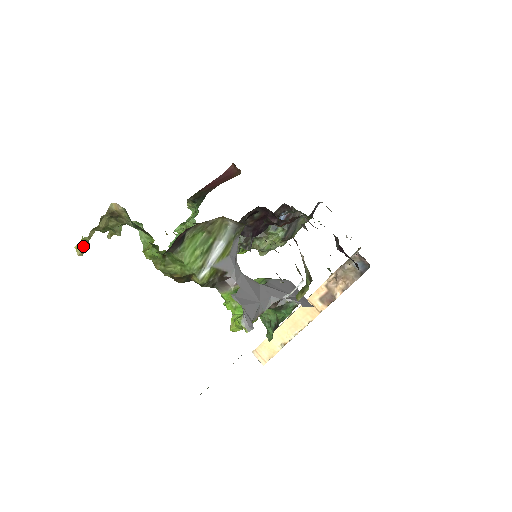
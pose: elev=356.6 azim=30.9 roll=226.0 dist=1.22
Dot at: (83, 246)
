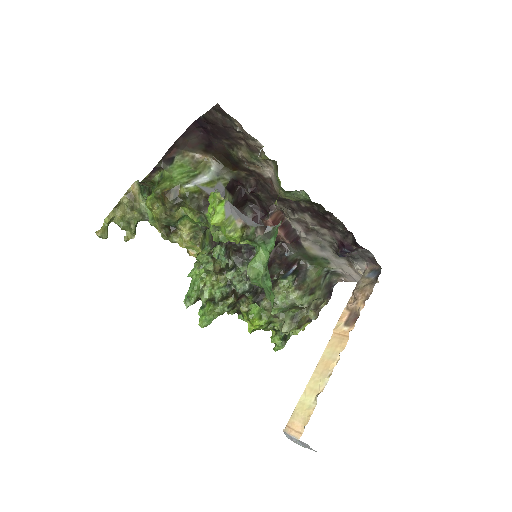
Dot at: (102, 228)
